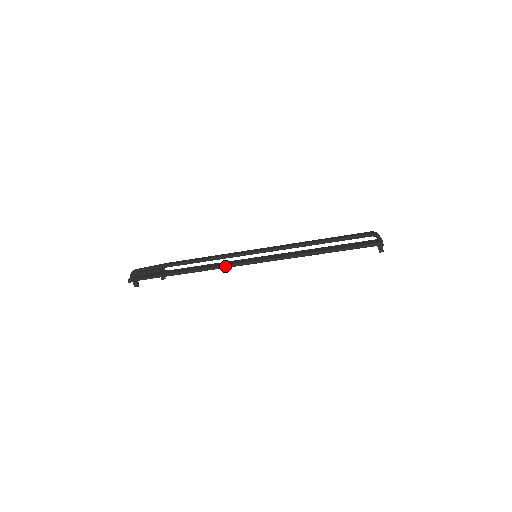
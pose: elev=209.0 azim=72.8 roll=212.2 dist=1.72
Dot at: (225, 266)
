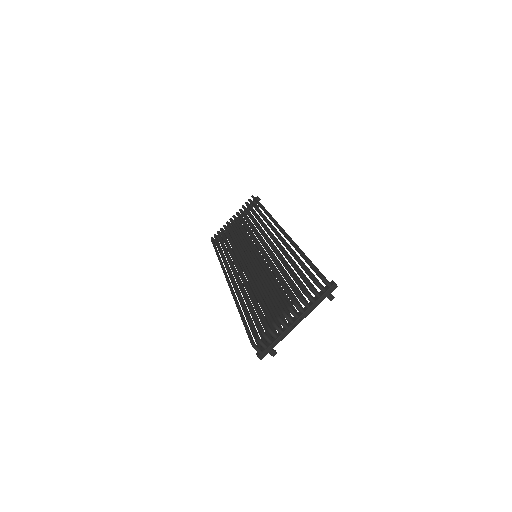
Dot at: occluded
